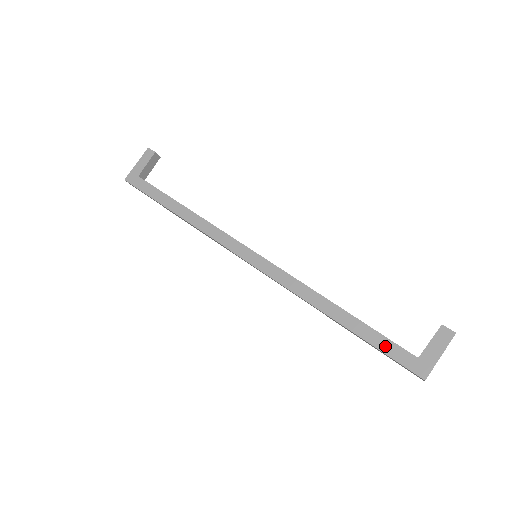
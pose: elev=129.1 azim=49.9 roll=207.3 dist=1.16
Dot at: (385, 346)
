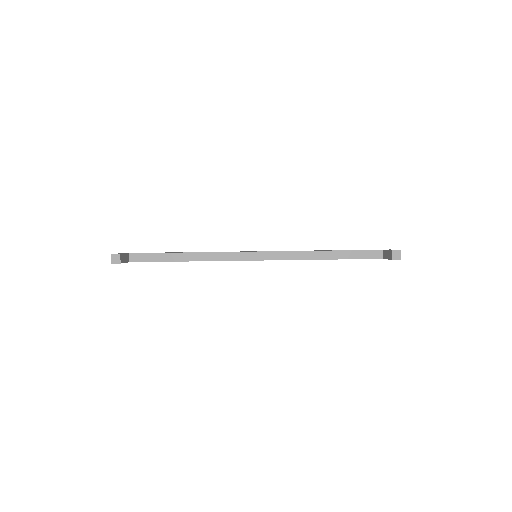
Dot at: occluded
